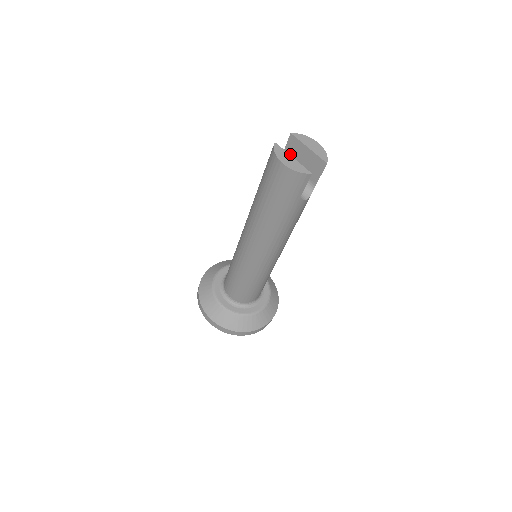
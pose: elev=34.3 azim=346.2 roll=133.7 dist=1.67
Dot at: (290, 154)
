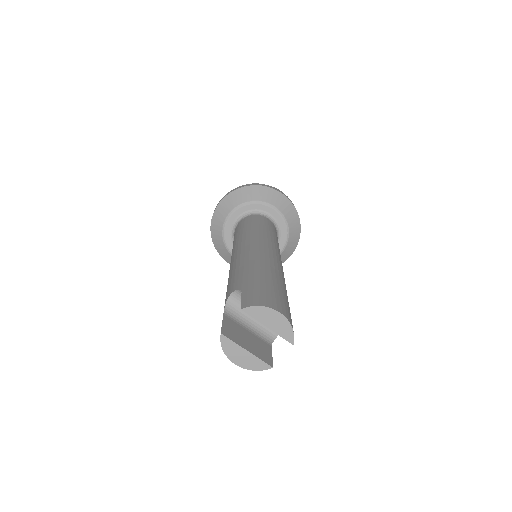
Dot at: occluded
